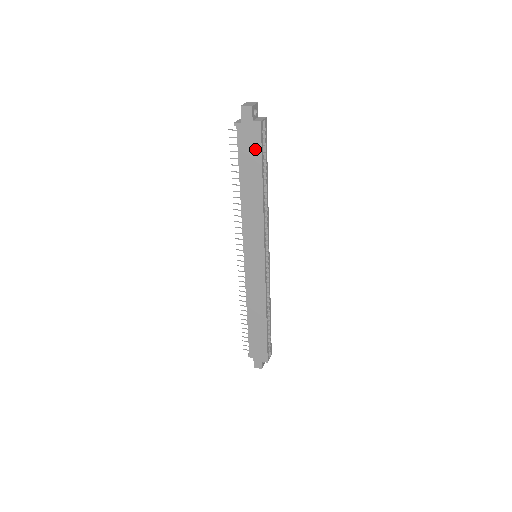
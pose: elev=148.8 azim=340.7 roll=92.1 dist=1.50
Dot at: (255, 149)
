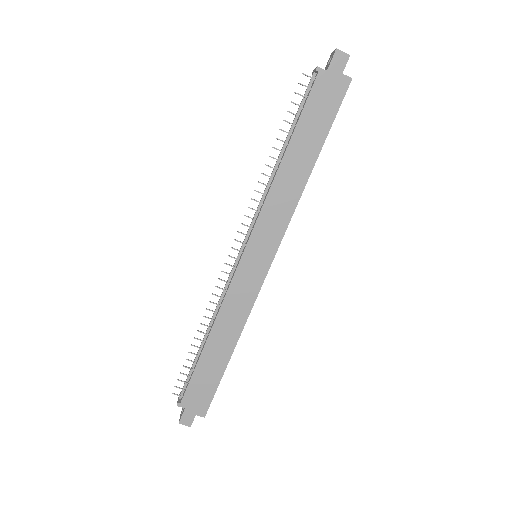
Dot at: (329, 110)
